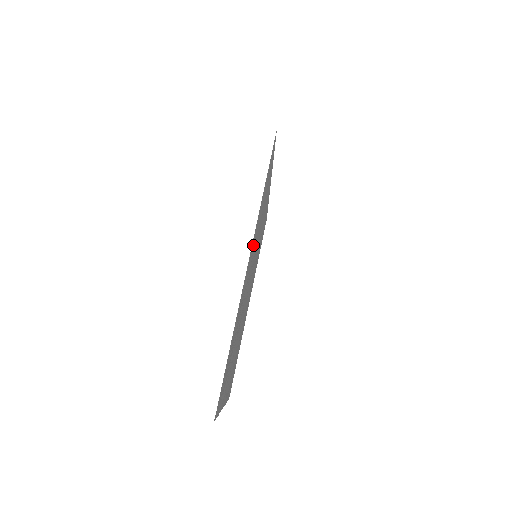
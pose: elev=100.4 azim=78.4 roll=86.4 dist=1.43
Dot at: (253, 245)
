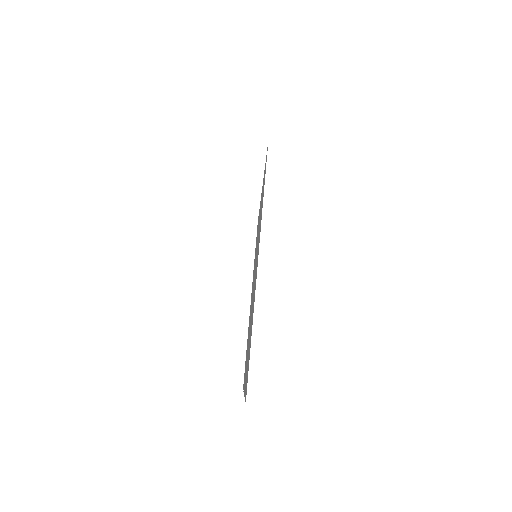
Dot at: occluded
